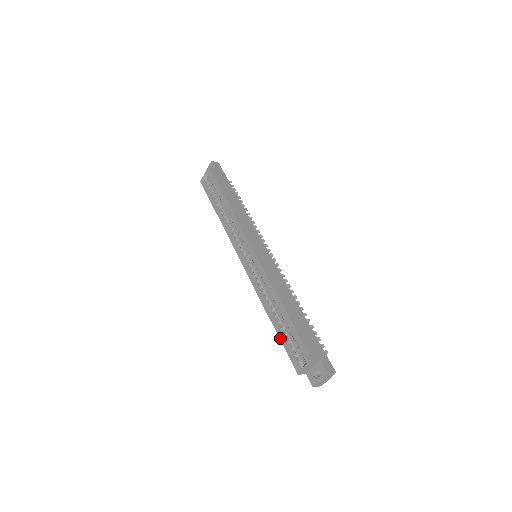
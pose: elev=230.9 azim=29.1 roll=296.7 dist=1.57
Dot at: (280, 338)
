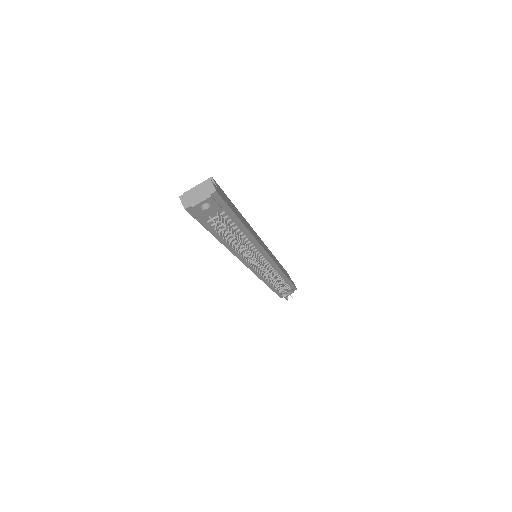
Dot at: occluded
